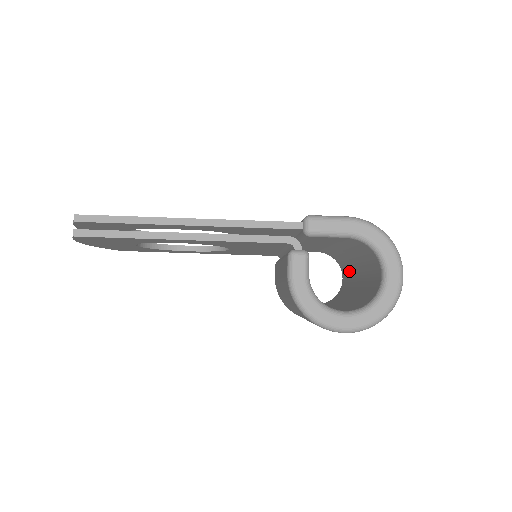
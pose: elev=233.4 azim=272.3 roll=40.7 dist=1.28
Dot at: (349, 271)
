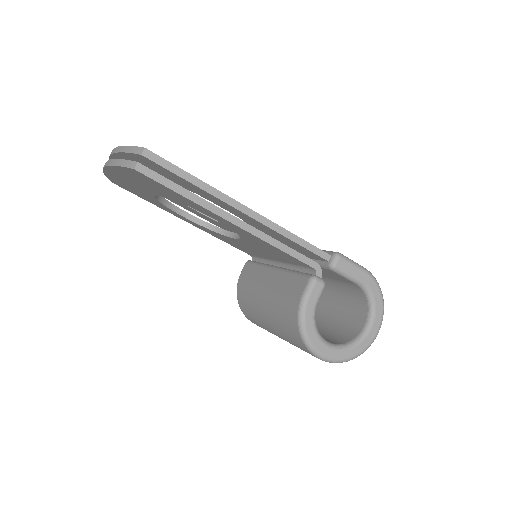
Dot at: occluded
